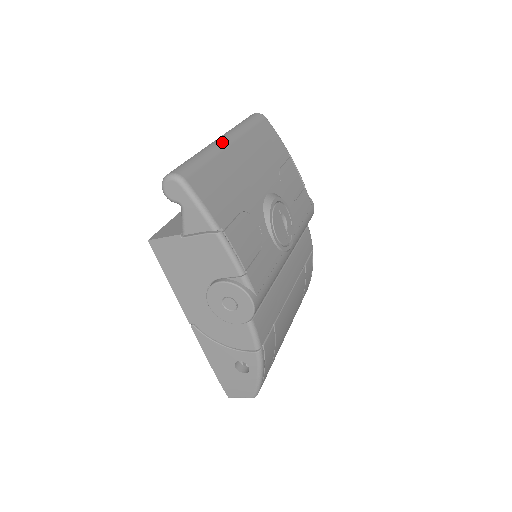
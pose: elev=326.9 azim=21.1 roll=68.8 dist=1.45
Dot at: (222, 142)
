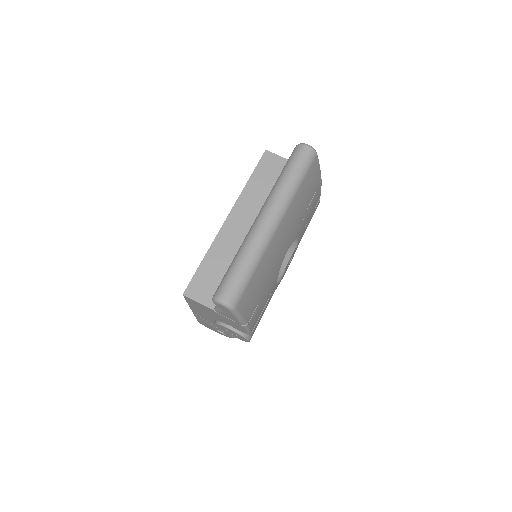
Dot at: (271, 231)
